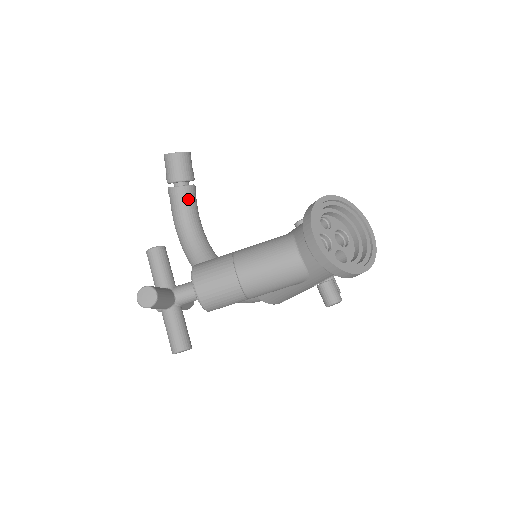
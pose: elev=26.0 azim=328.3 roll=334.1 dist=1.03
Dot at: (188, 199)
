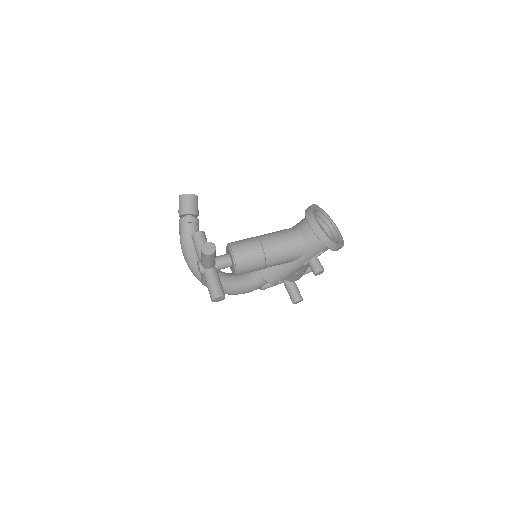
Dot at: (195, 227)
